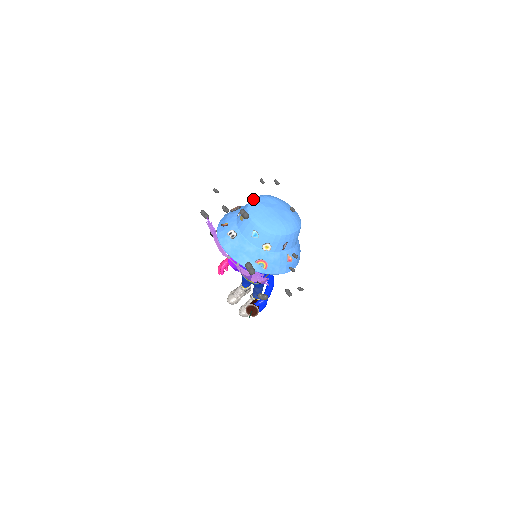
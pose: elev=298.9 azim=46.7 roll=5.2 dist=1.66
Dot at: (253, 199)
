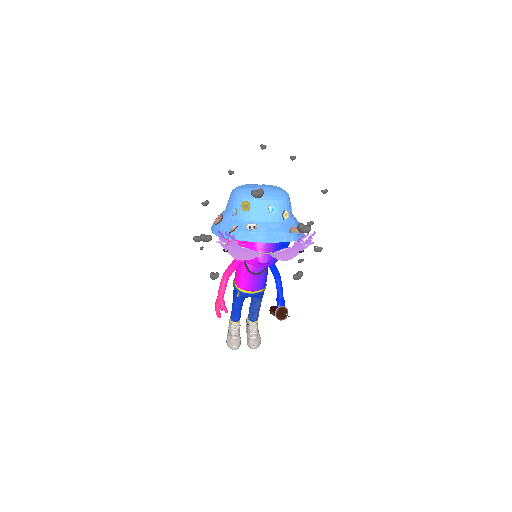
Dot at: (235, 192)
